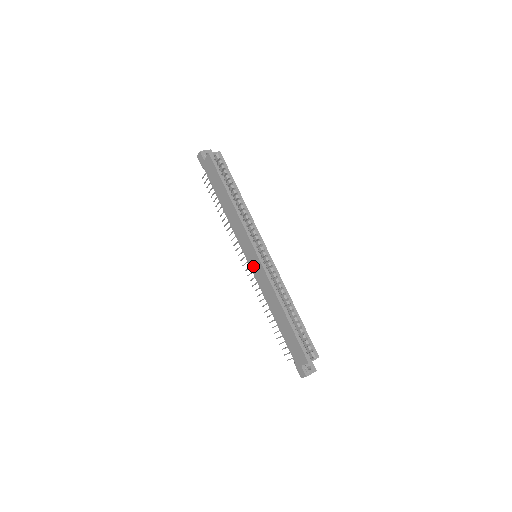
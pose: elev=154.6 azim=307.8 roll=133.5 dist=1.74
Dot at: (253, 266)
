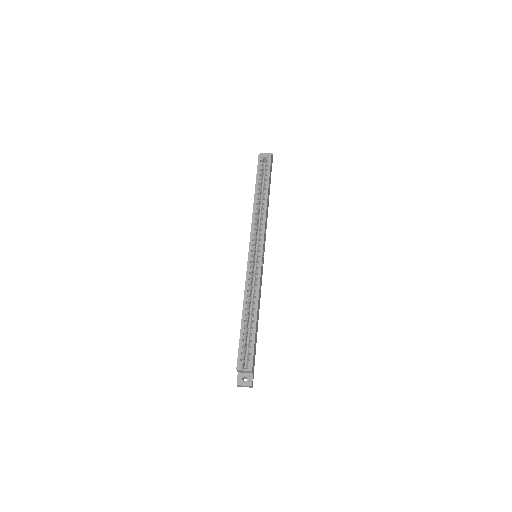
Dot at: occluded
